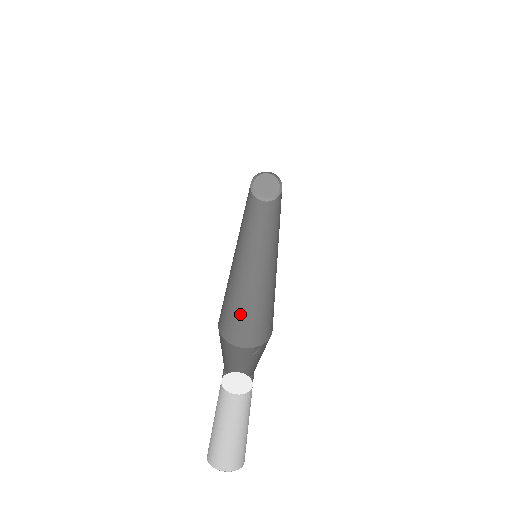
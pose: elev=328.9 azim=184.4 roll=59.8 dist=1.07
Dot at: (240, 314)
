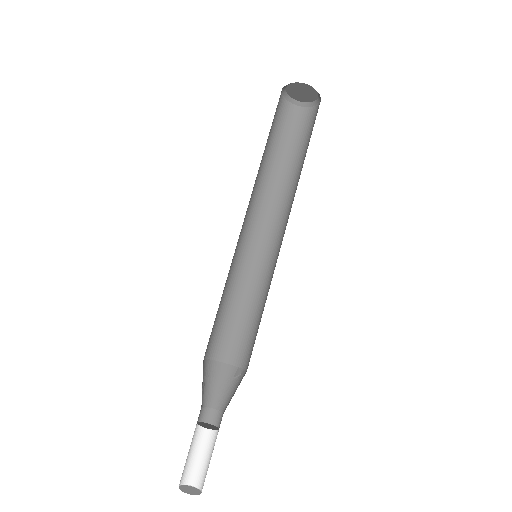
Dot at: (235, 323)
